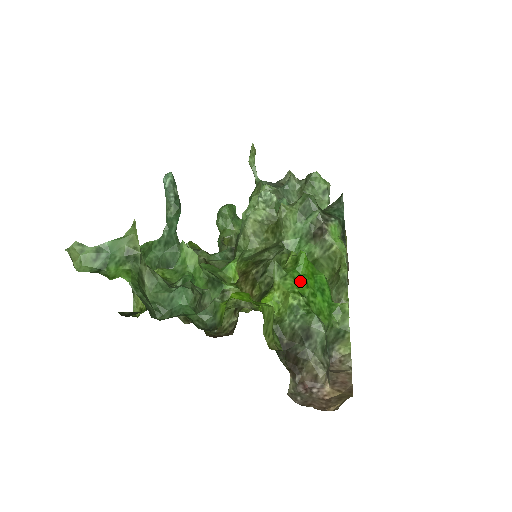
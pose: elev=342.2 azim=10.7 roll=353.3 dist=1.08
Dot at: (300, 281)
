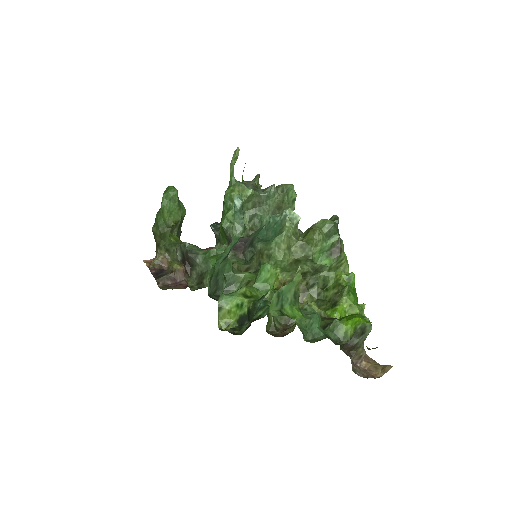
Dot at: (355, 295)
